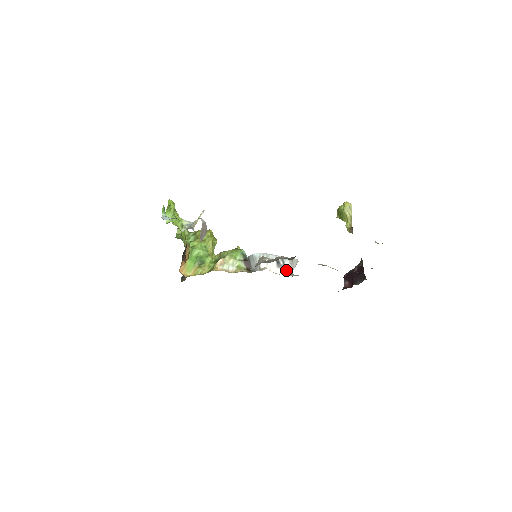
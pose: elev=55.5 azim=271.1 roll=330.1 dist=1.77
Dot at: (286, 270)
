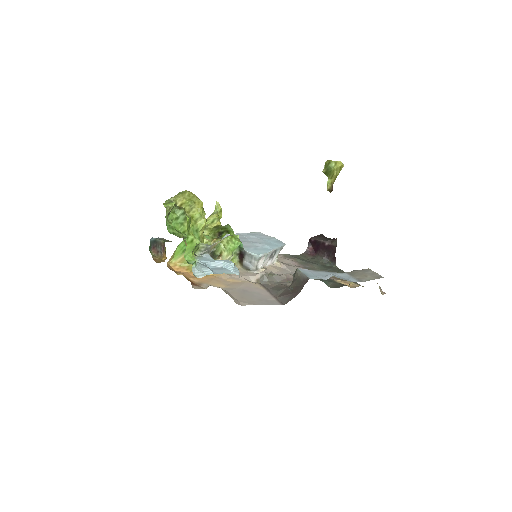
Dot at: (275, 259)
